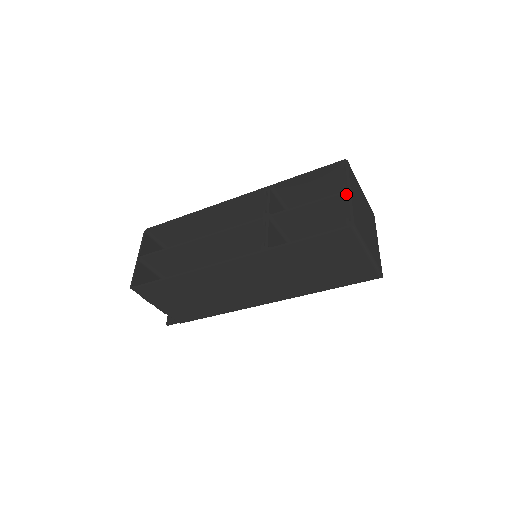
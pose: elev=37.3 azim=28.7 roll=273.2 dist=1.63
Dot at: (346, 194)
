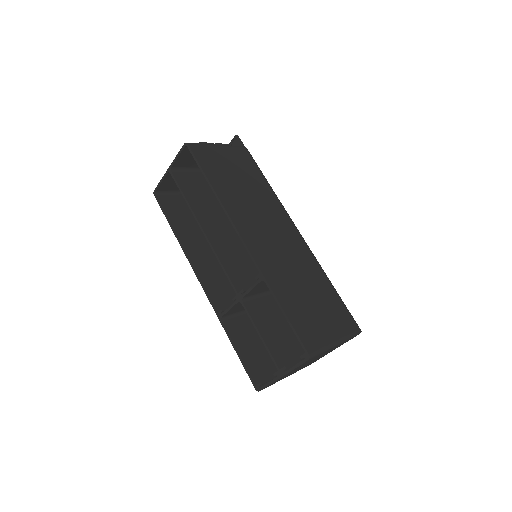
Dot at: (278, 374)
